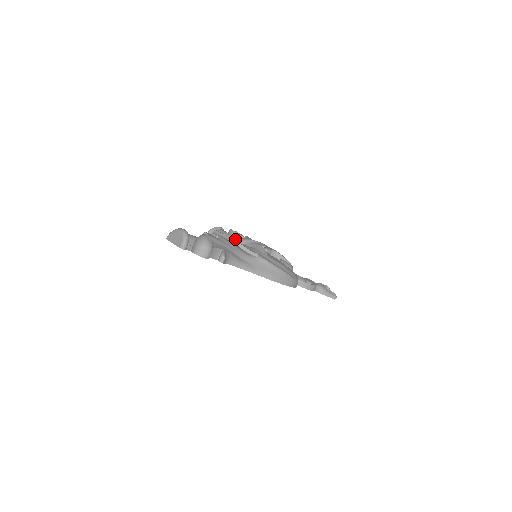
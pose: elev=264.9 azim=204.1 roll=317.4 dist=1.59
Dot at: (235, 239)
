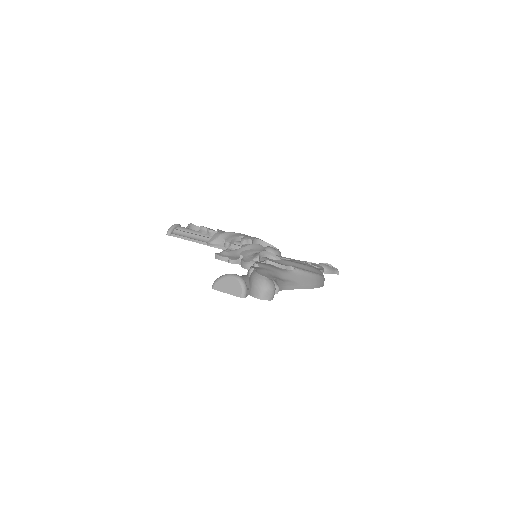
Dot at: (203, 235)
